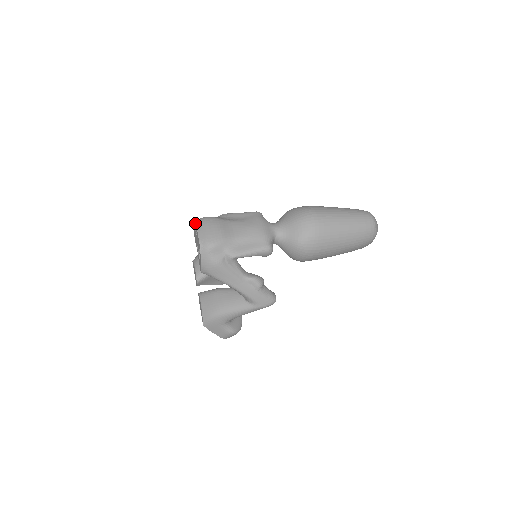
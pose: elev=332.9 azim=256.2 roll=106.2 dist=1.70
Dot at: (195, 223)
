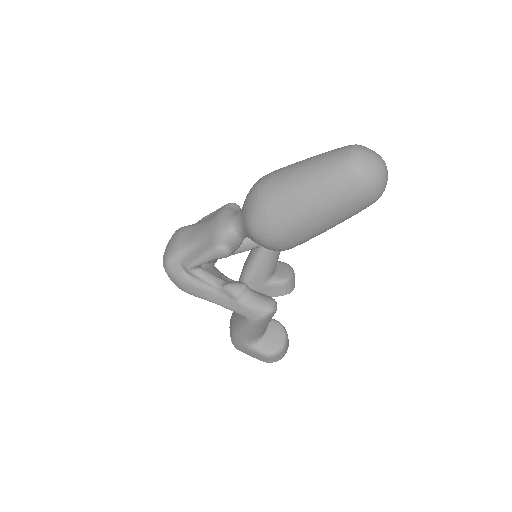
Dot at: occluded
